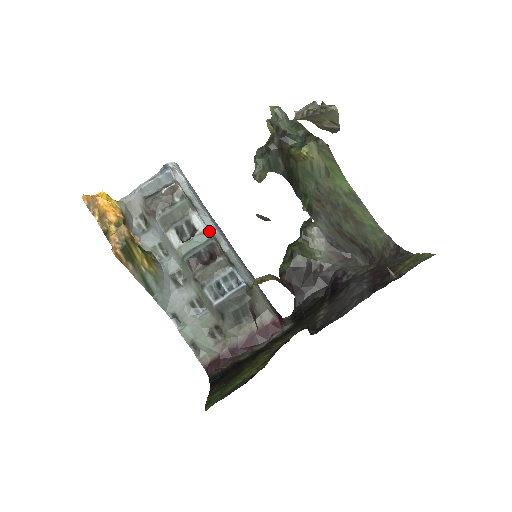
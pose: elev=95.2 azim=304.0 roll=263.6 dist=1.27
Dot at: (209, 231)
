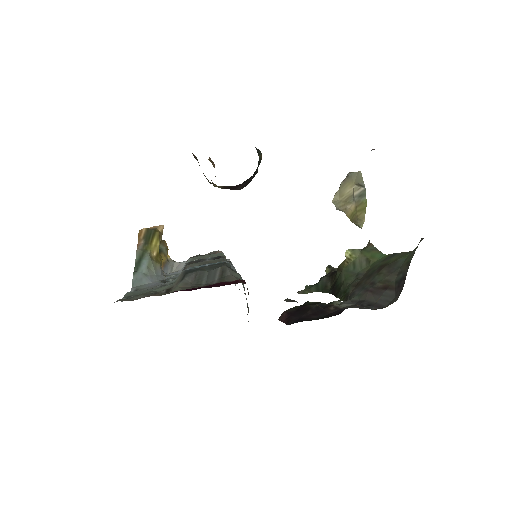
Dot at: occluded
